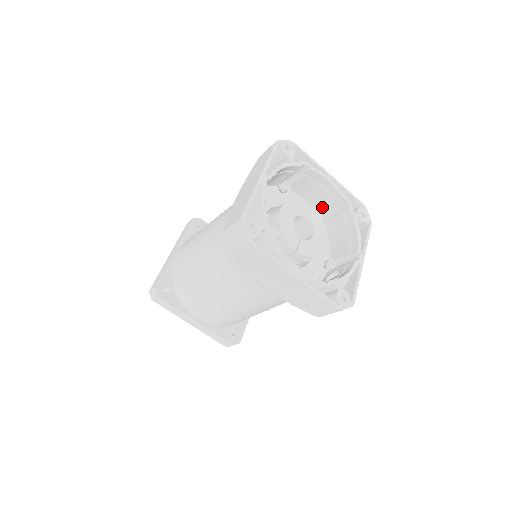
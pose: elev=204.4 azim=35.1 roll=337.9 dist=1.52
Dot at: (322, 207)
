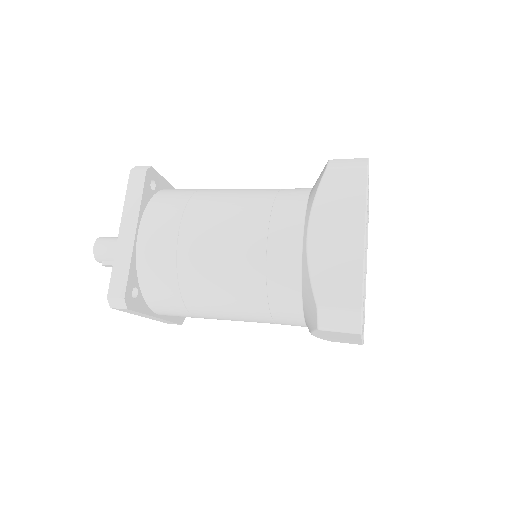
Dot at: occluded
